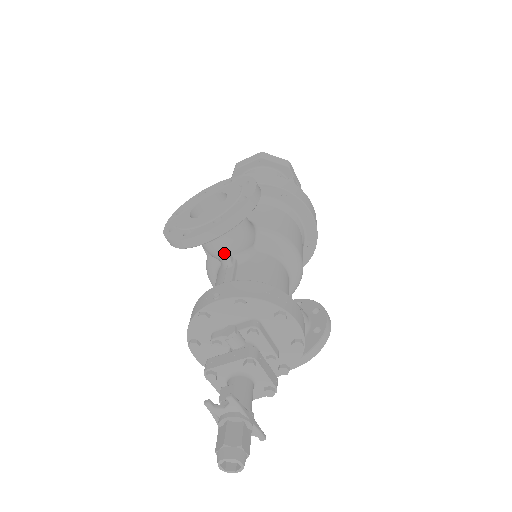
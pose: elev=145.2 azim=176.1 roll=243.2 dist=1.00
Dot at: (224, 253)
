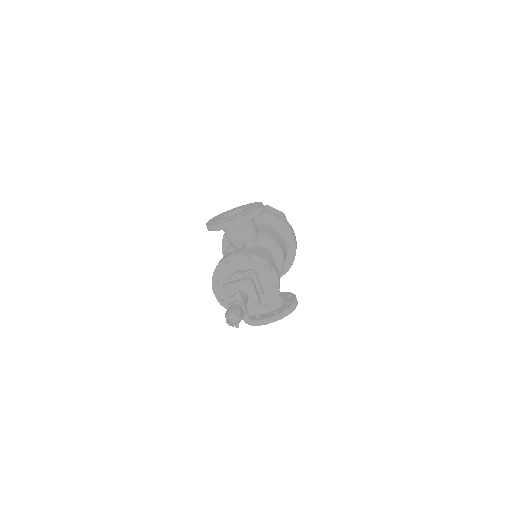
Dot at: (239, 240)
